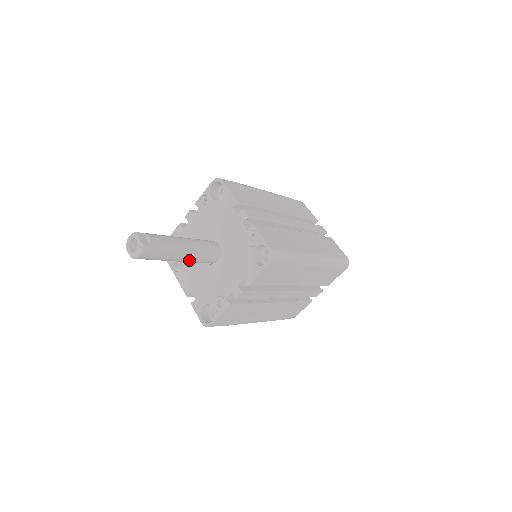
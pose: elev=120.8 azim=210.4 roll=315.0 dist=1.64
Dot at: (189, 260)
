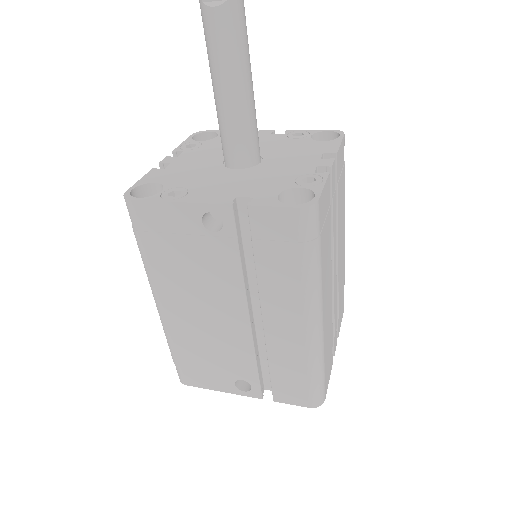
Dot at: (251, 103)
